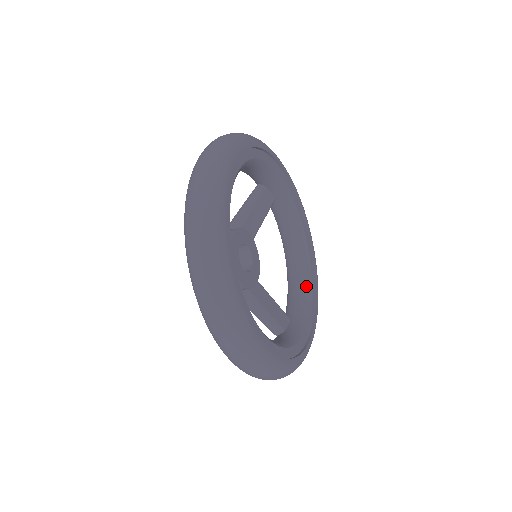
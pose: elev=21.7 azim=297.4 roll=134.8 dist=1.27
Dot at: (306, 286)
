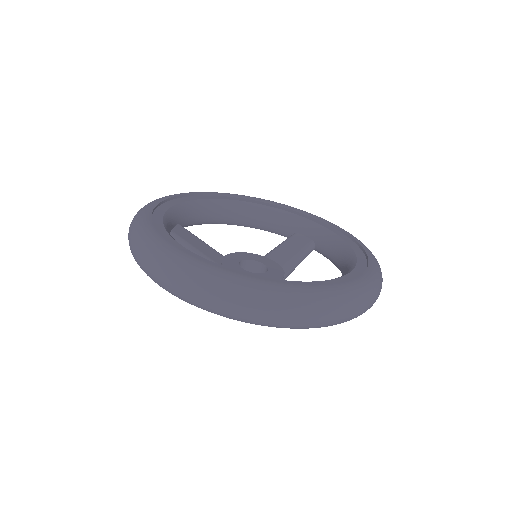
Dot at: occluded
